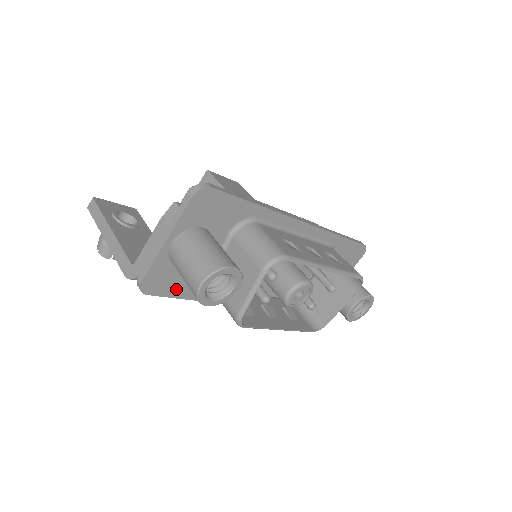
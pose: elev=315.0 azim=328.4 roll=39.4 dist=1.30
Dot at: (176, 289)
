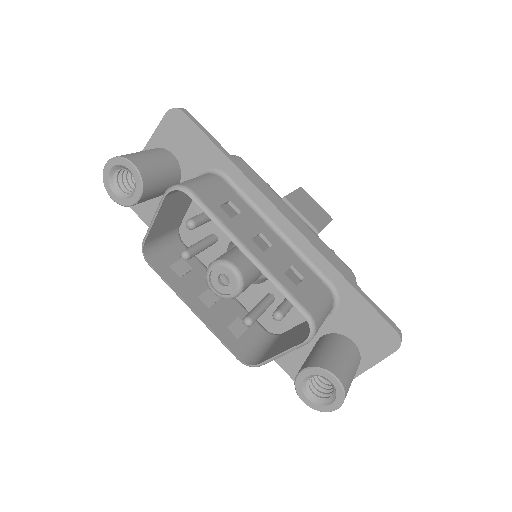
Dot at: (148, 214)
